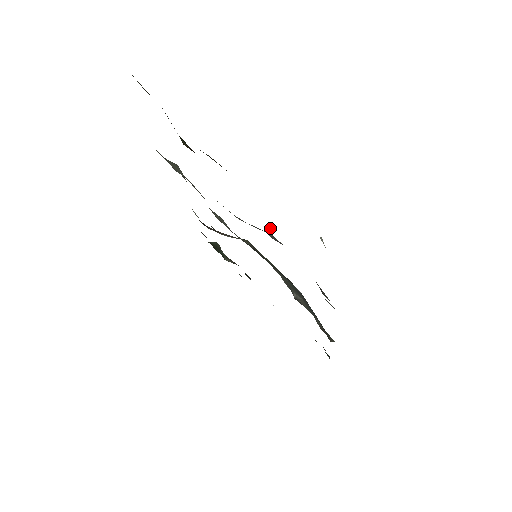
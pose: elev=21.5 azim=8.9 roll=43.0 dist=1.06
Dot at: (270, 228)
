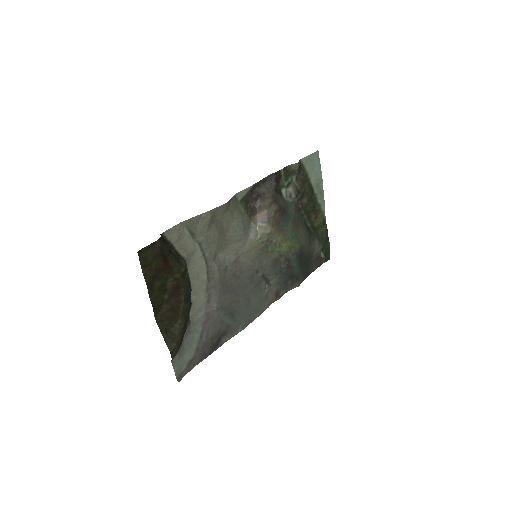
Dot at: (191, 331)
